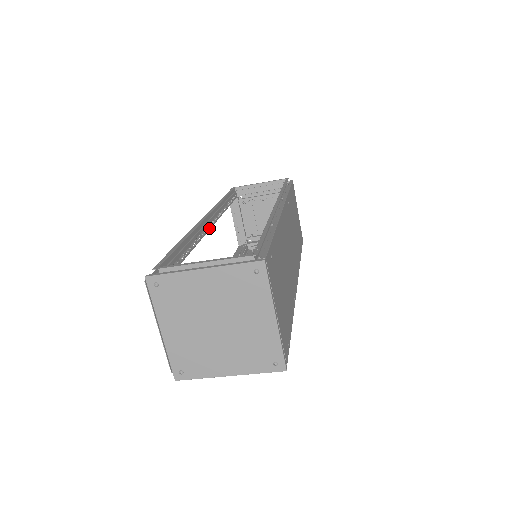
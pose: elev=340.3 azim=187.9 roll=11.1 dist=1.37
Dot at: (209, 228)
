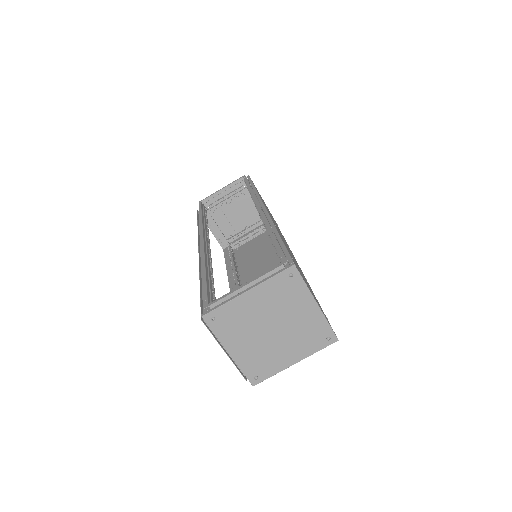
Dot at: (210, 250)
